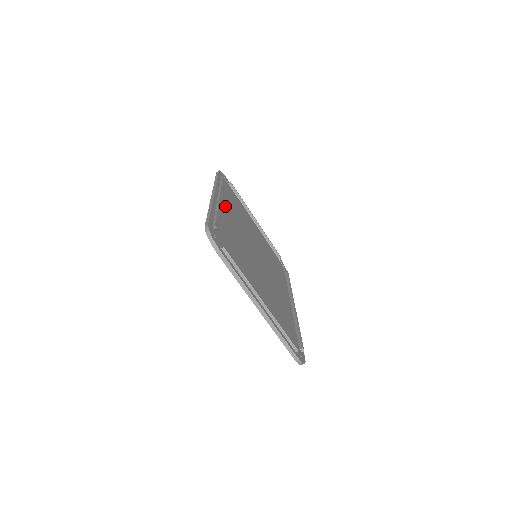
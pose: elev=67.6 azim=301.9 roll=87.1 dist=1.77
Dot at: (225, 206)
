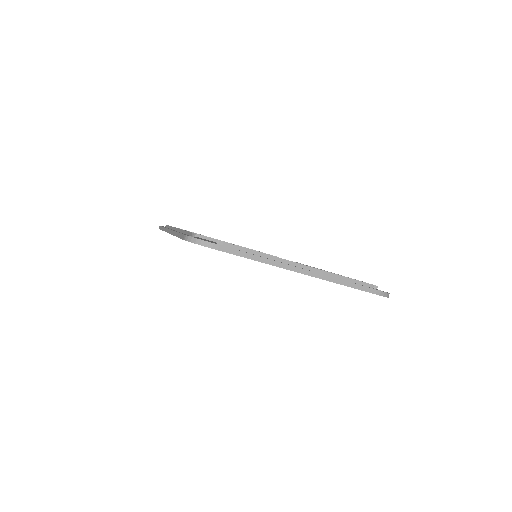
Dot at: occluded
